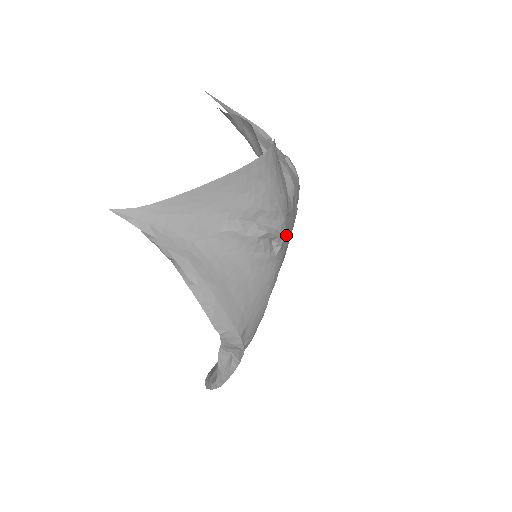
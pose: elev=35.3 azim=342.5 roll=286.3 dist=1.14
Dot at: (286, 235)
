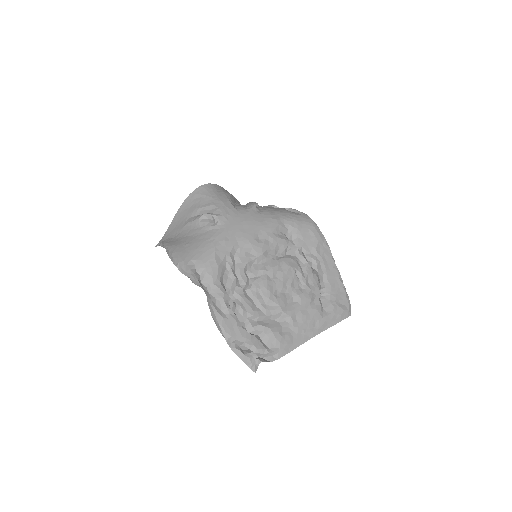
Dot at: (230, 218)
